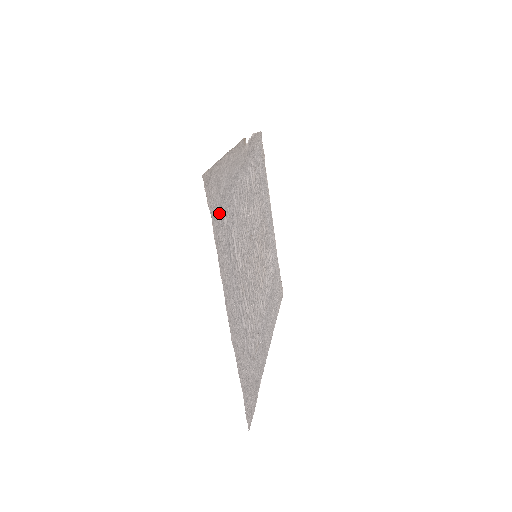
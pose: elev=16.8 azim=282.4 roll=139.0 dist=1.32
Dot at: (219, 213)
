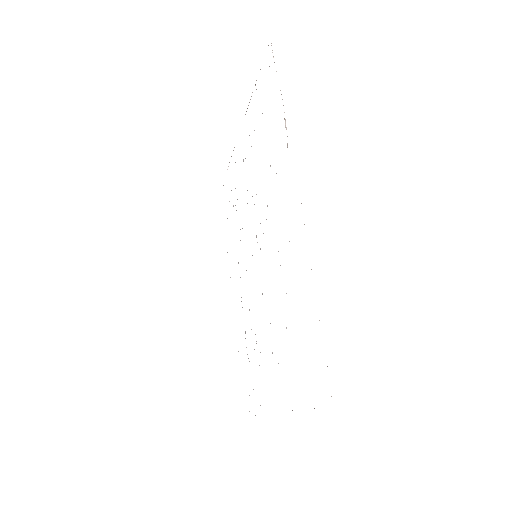
Dot at: occluded
